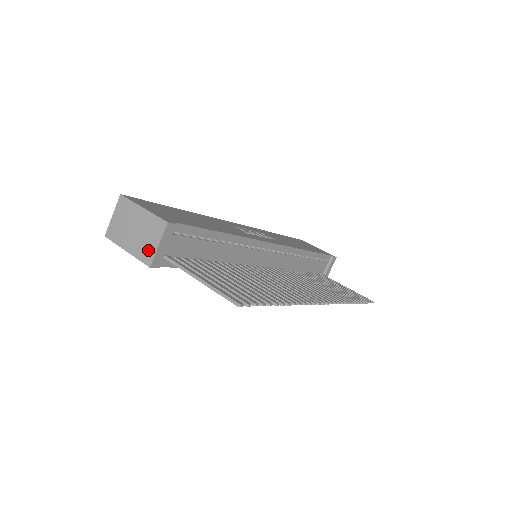
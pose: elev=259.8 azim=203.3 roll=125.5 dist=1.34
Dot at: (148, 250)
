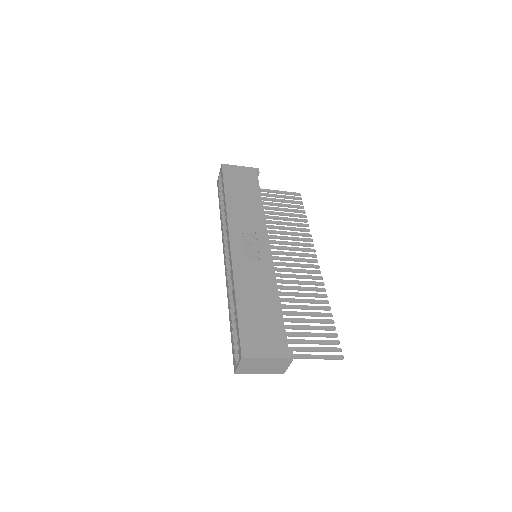
Dot at: (280, 370)
